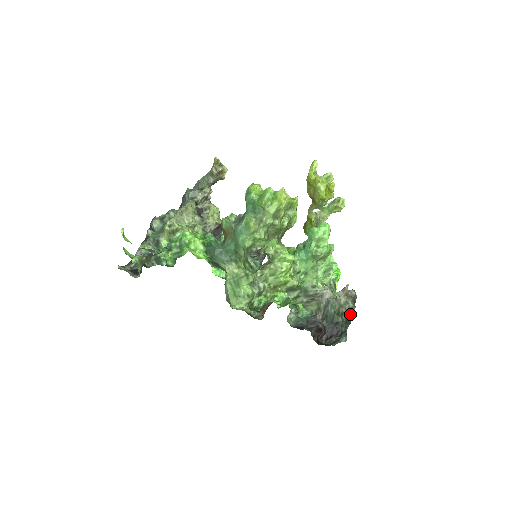
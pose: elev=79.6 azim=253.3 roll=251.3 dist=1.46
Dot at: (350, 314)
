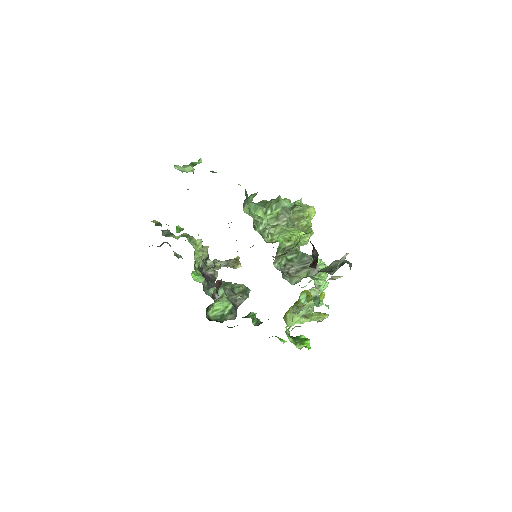
Dot at: occluded
